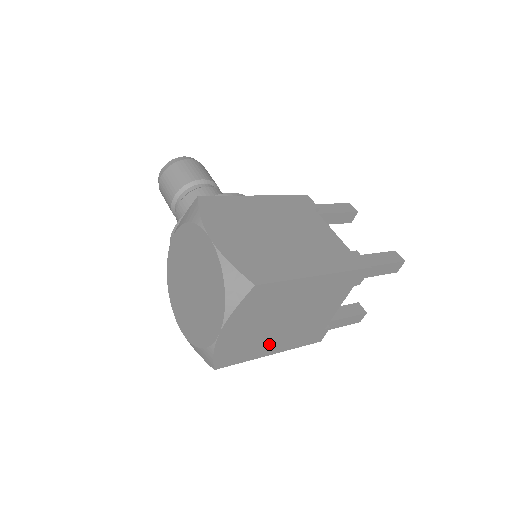
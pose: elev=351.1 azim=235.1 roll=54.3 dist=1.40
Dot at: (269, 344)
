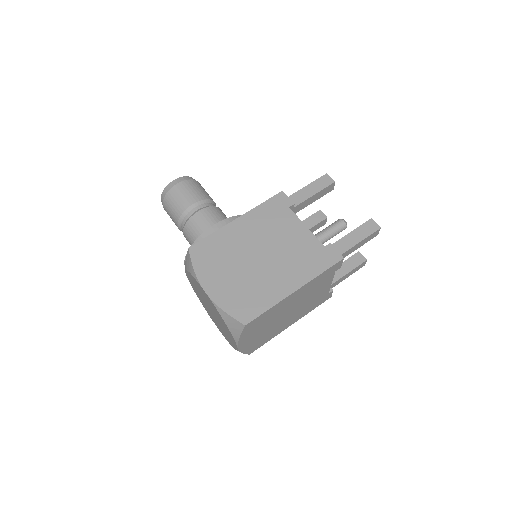
Dot at: (284, 325)
